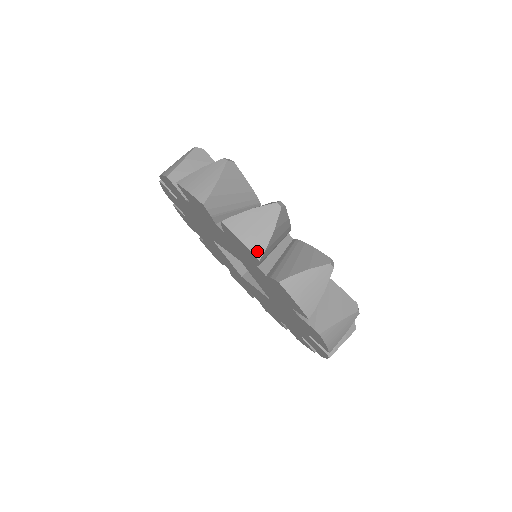
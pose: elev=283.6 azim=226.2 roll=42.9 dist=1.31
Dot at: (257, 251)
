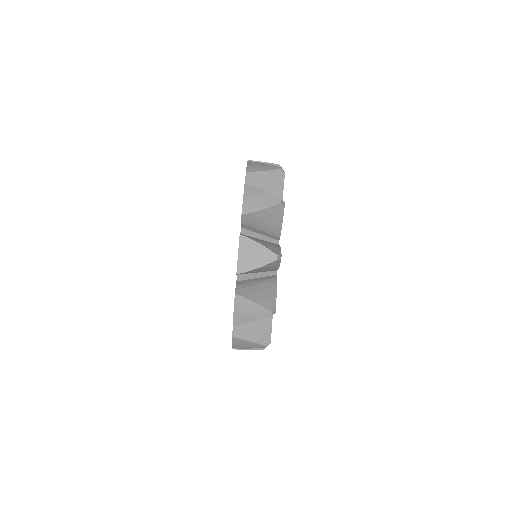
Dot at: (236, 321)
